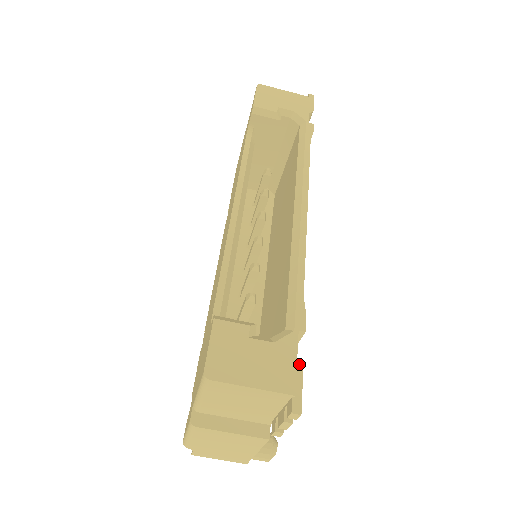
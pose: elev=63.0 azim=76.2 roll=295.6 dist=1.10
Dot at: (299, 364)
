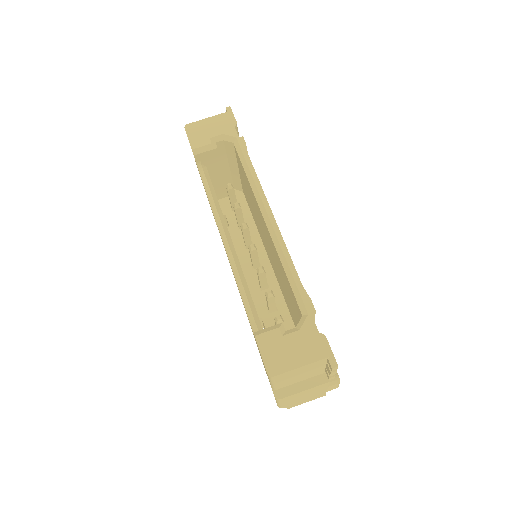
Dot at: (322, 335)
